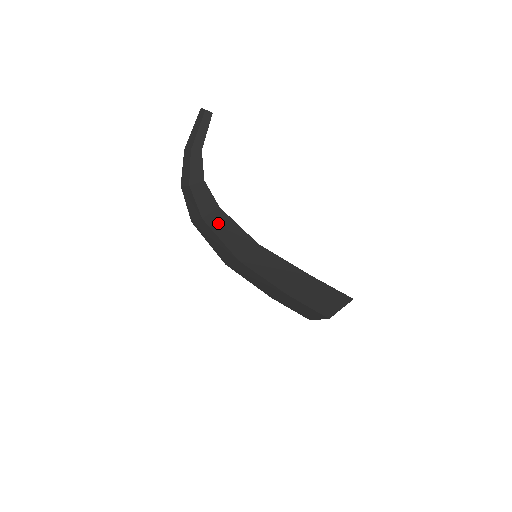
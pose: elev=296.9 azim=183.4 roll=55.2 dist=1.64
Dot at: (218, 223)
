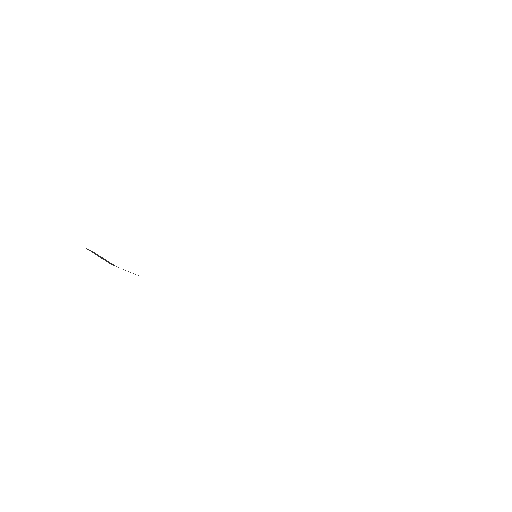
Dot at: occluded
